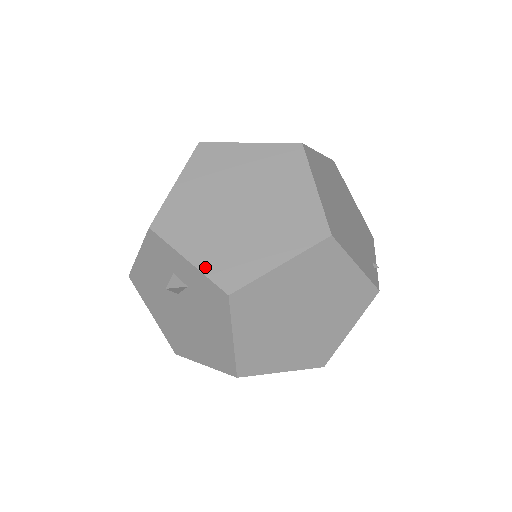
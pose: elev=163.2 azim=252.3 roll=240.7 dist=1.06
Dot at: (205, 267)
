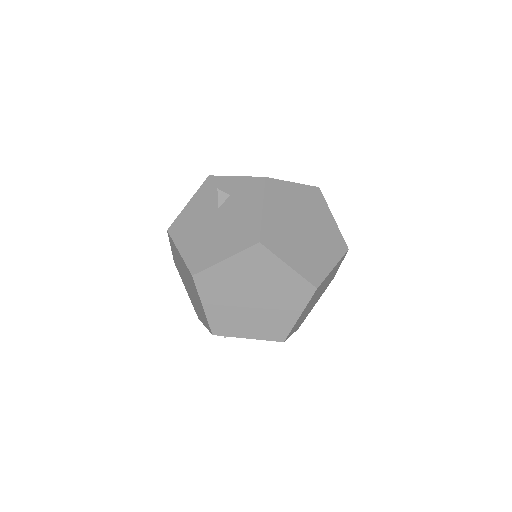
Dot at: (248, 177)
